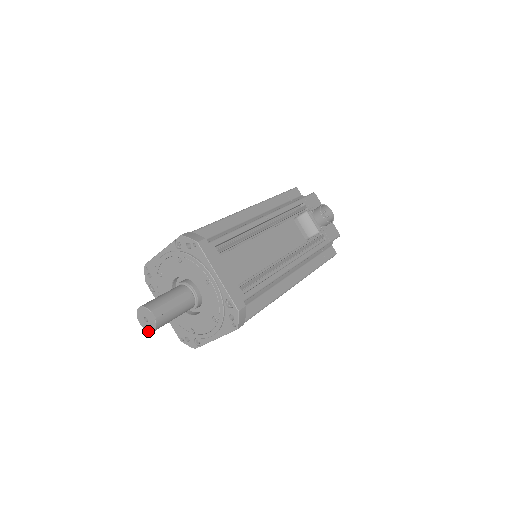
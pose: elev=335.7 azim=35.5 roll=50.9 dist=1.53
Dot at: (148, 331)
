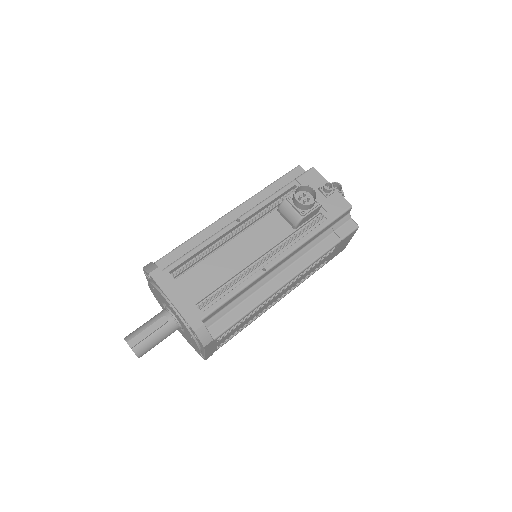
Dot at: occluded
